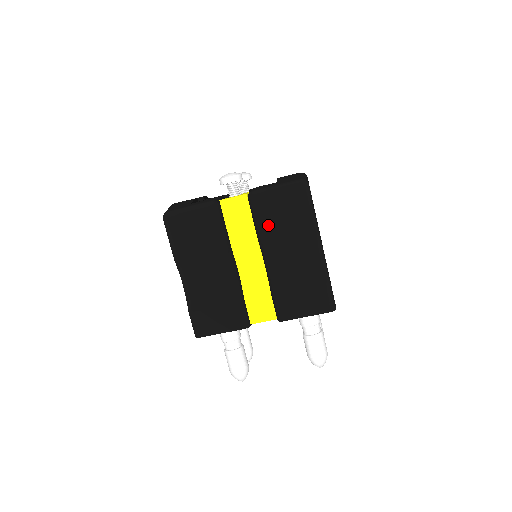
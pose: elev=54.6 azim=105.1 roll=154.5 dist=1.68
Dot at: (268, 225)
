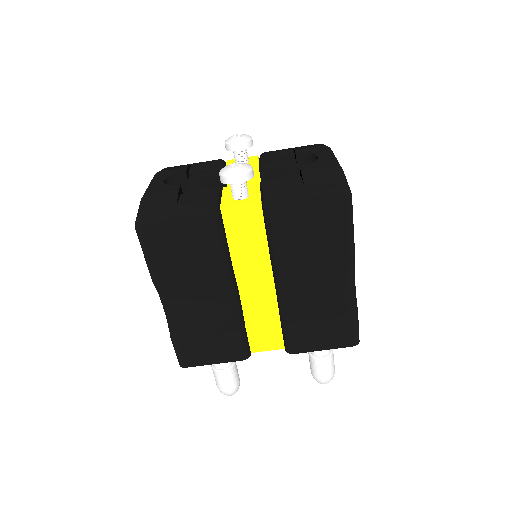
Dot at: (288, 247)
